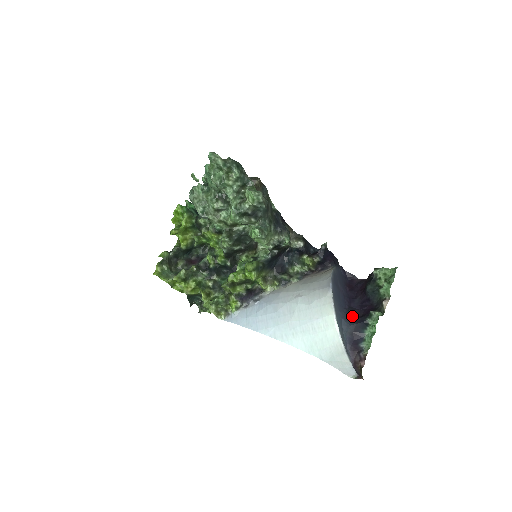
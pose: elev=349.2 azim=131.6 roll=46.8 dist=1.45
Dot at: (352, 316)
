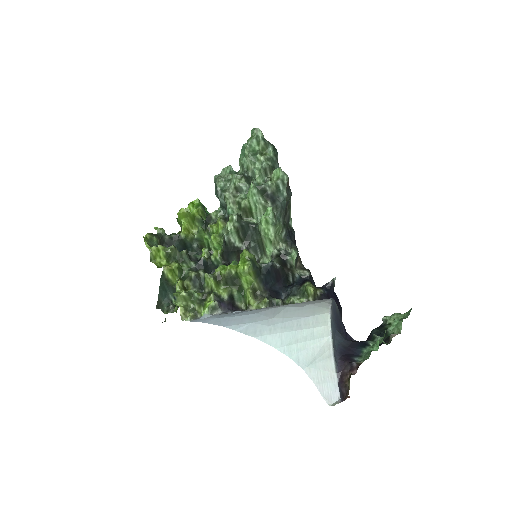
Dot at: occluded
